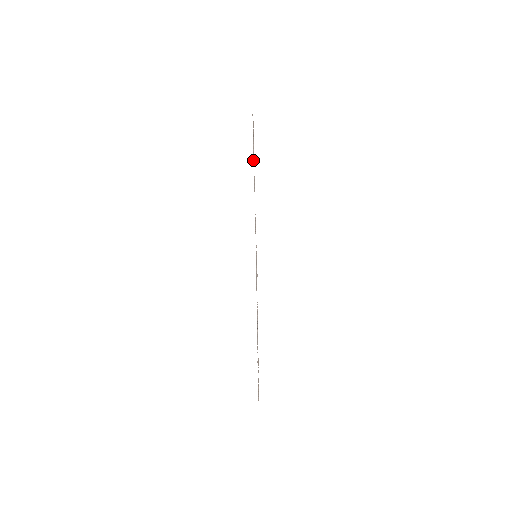
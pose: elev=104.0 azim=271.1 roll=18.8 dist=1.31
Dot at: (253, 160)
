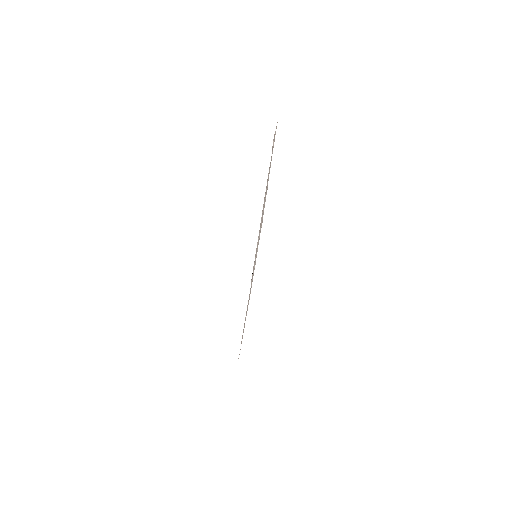
Dot at: occluded
